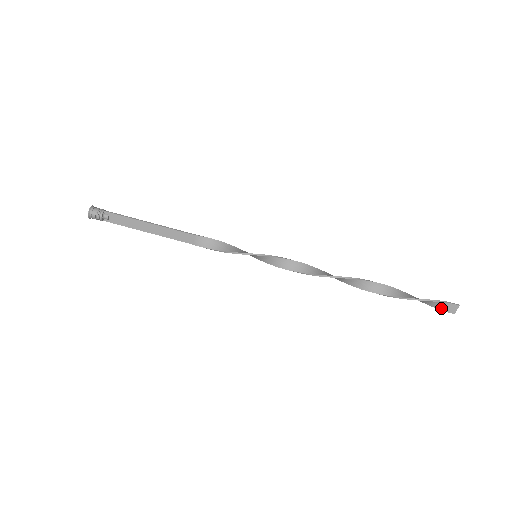
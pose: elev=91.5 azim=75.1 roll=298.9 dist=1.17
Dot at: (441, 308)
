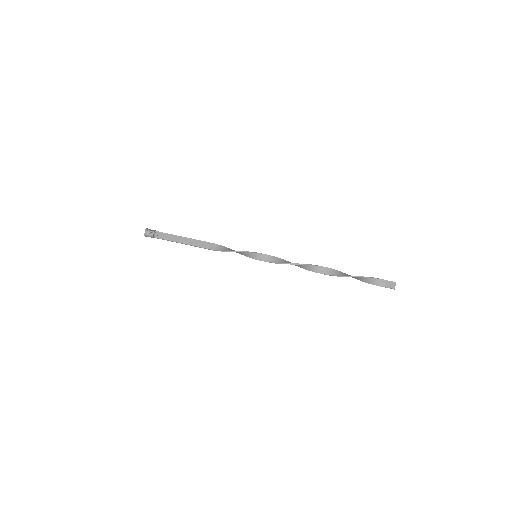
Dot at: (385, 285)
